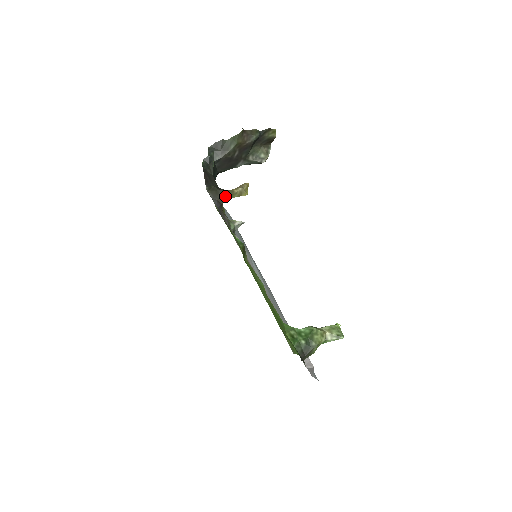
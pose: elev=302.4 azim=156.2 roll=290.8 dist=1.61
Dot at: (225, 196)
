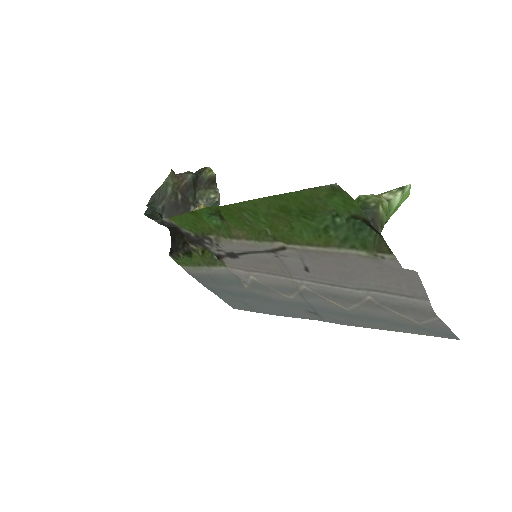
Dot at: occluded
